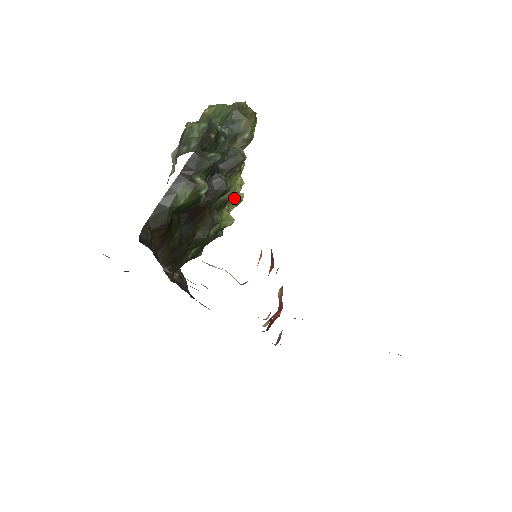
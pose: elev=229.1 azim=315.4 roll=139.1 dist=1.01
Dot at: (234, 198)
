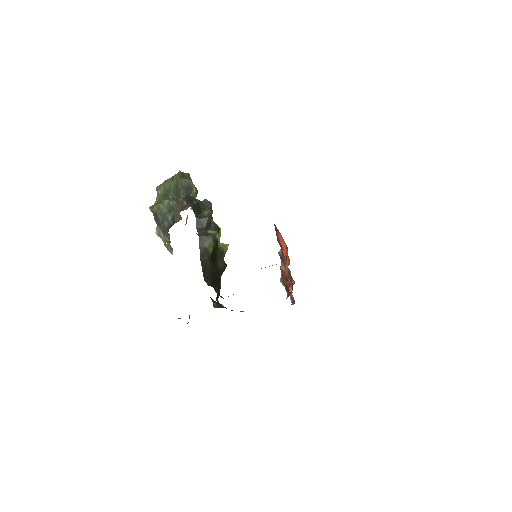
Dot at: occluded
